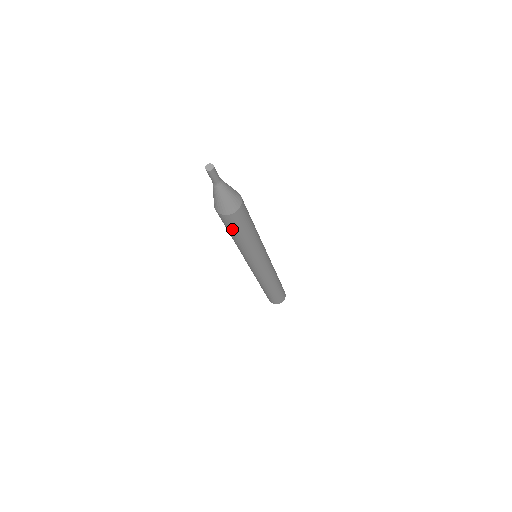
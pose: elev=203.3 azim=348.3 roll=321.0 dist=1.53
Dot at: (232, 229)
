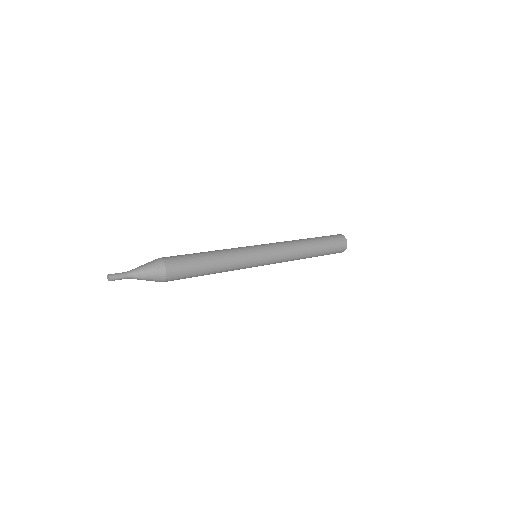
Dot at: (189, 277)
